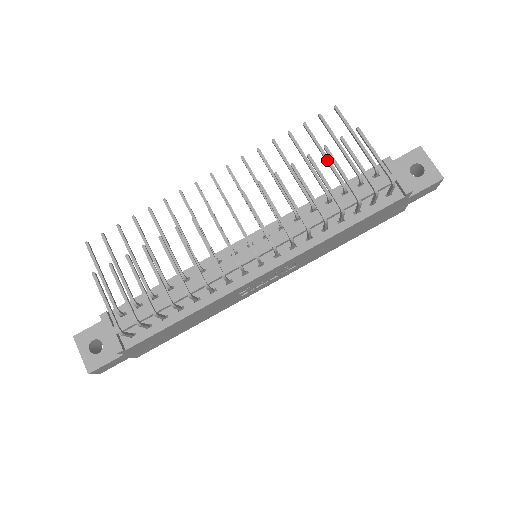
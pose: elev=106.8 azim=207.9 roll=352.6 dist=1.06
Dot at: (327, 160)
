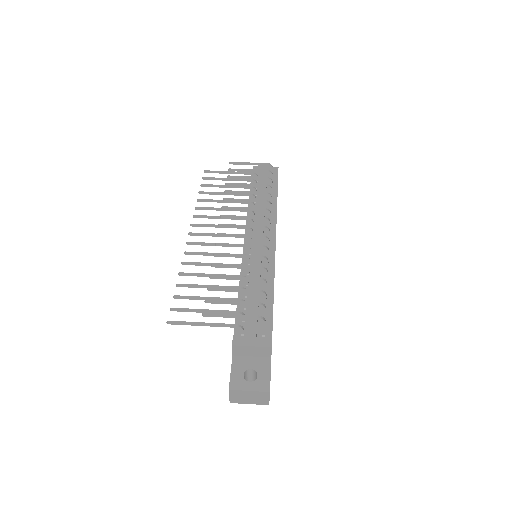
Dot at: (232, 186)
